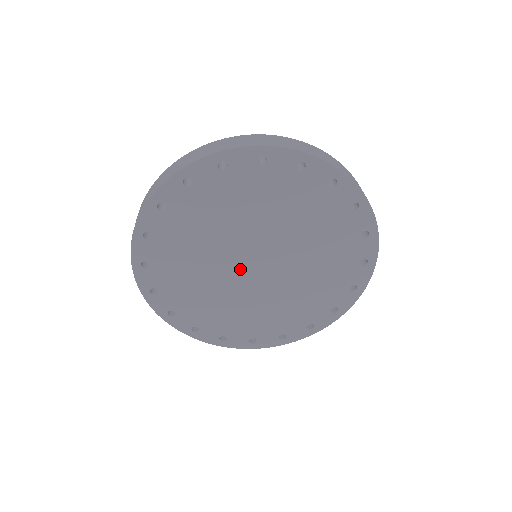
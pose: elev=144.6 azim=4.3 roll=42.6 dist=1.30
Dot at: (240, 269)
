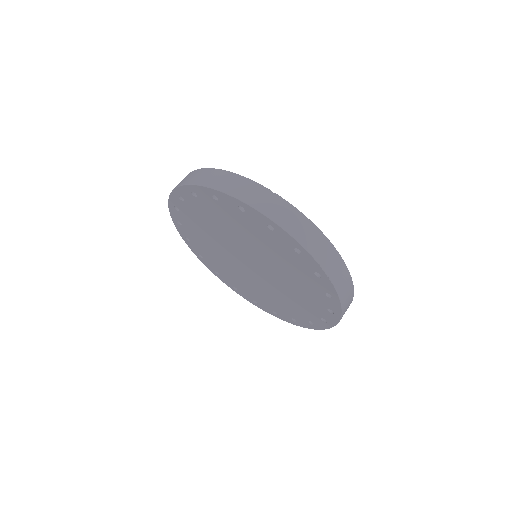
Dot at: (244, 266)
